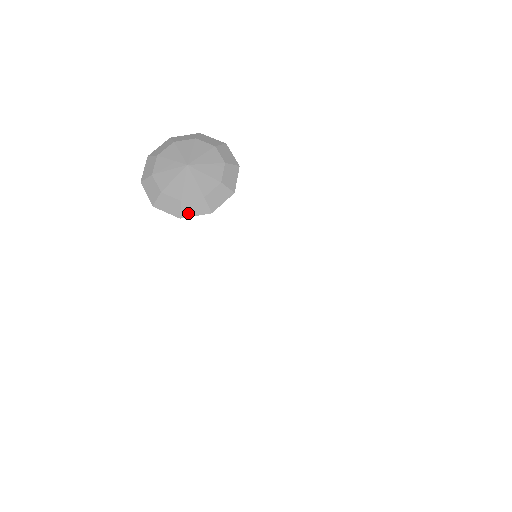
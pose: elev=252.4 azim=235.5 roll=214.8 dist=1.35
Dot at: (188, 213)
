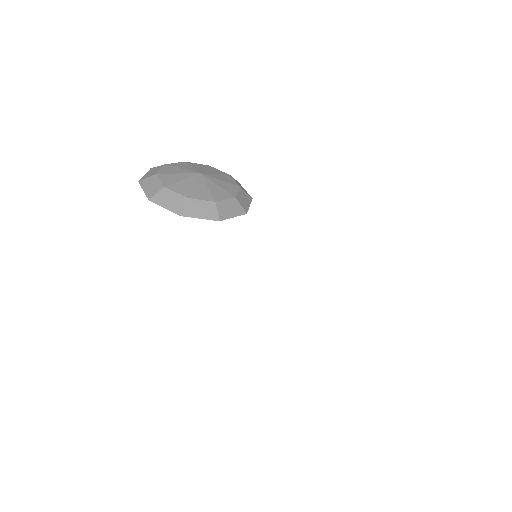
Dot at: (245, 206)
